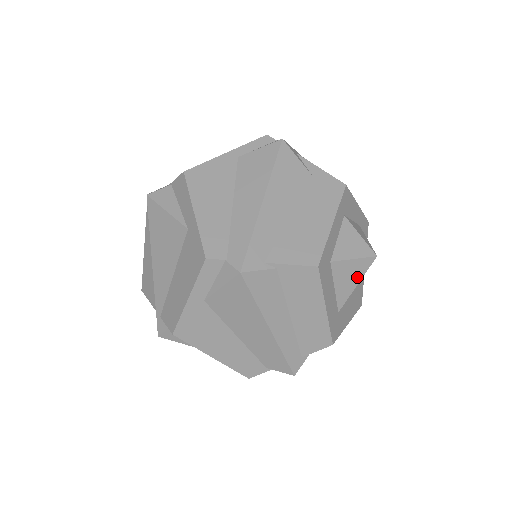
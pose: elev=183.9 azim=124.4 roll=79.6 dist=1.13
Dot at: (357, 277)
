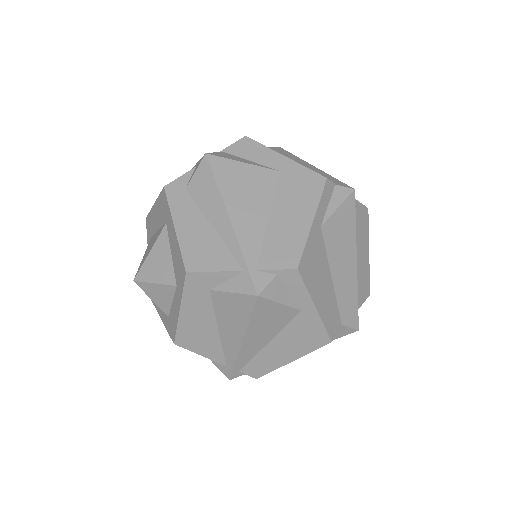
Dot at: occluded
